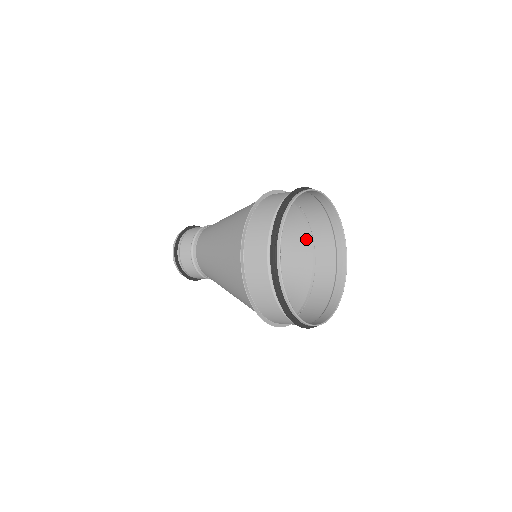
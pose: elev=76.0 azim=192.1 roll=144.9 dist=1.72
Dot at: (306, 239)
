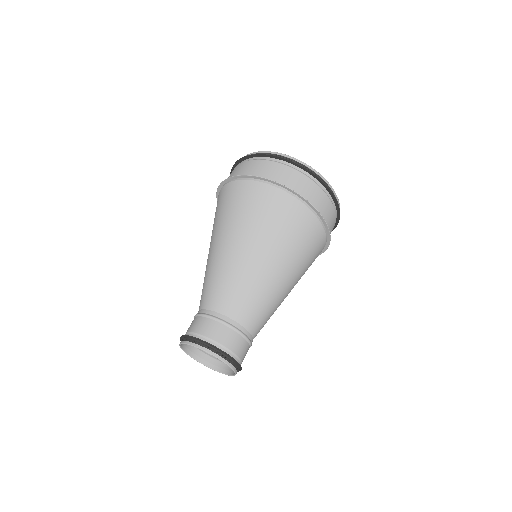
Dot at: occluded
